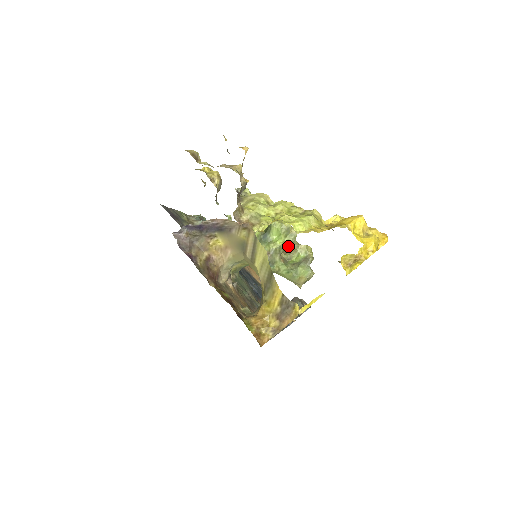
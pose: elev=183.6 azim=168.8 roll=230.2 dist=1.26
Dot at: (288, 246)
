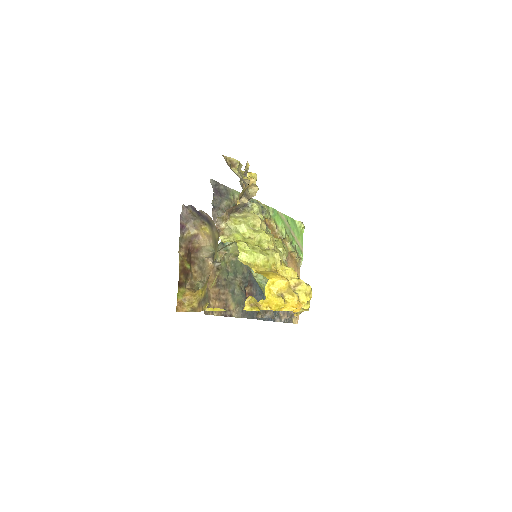
Dot at: occluded
